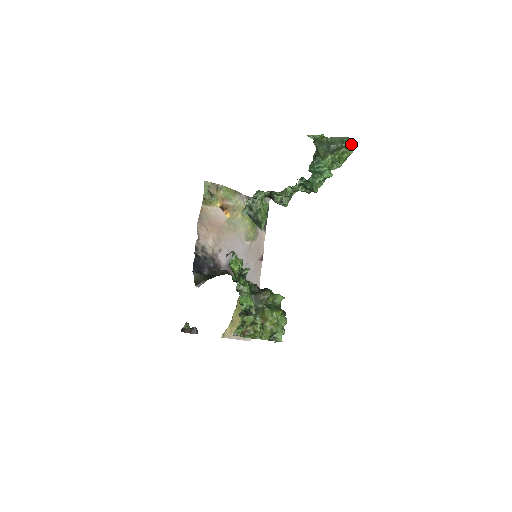
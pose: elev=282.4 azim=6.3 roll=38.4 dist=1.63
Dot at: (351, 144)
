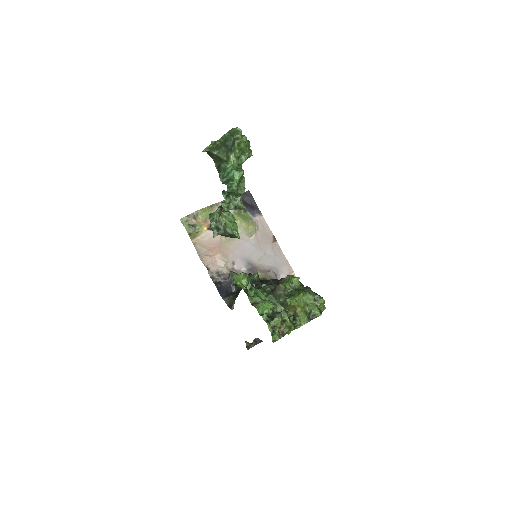
Dot at: (239, 132)
